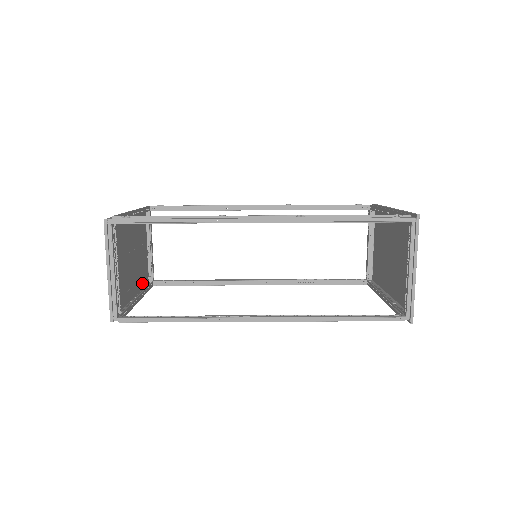
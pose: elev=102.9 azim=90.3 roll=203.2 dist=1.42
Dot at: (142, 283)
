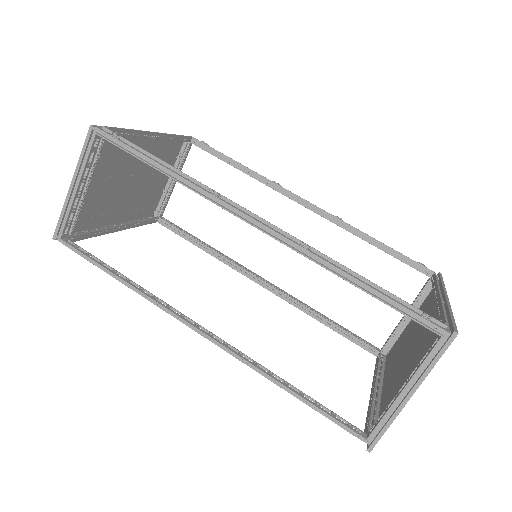
Dot at: (139, 214)
